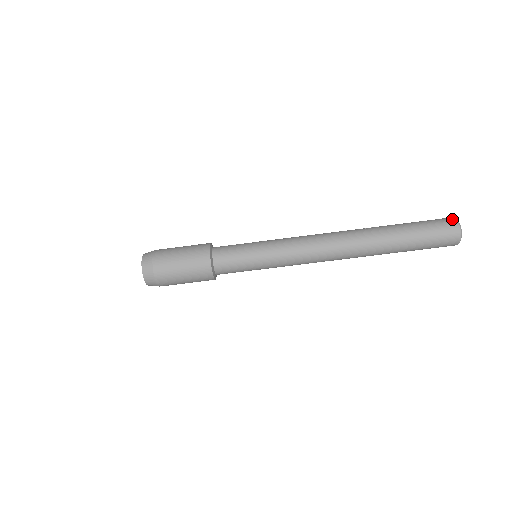
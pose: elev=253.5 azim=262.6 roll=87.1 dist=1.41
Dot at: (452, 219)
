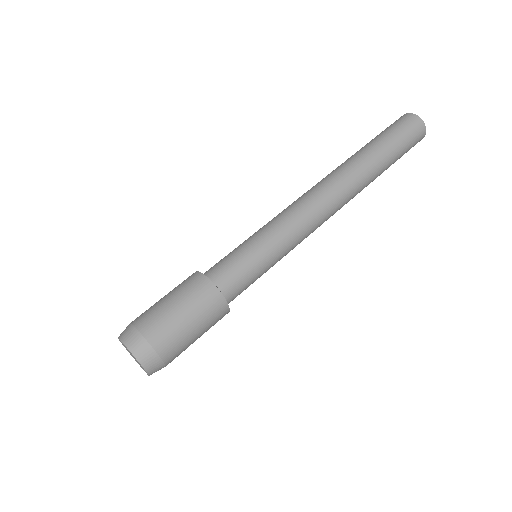
Dot at: (404, 115)
